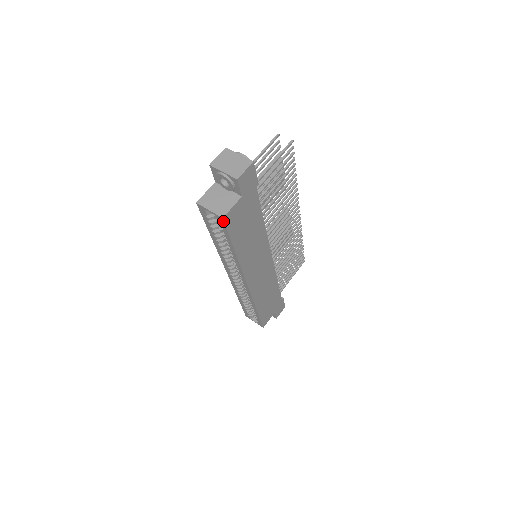
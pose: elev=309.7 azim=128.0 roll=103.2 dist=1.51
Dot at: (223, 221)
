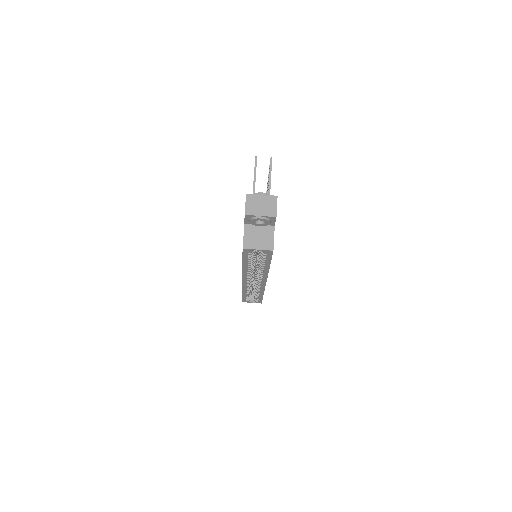
Dot at: (272, 252)
